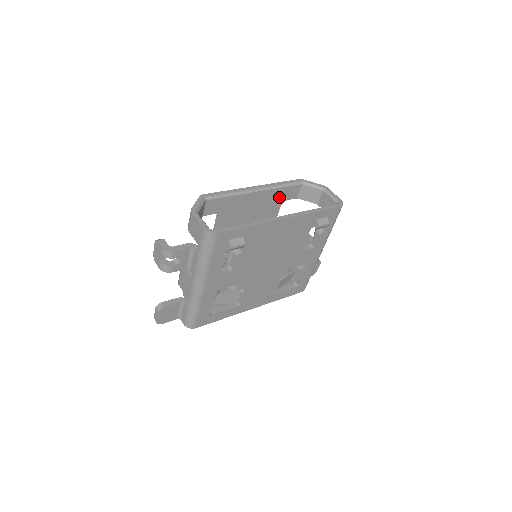
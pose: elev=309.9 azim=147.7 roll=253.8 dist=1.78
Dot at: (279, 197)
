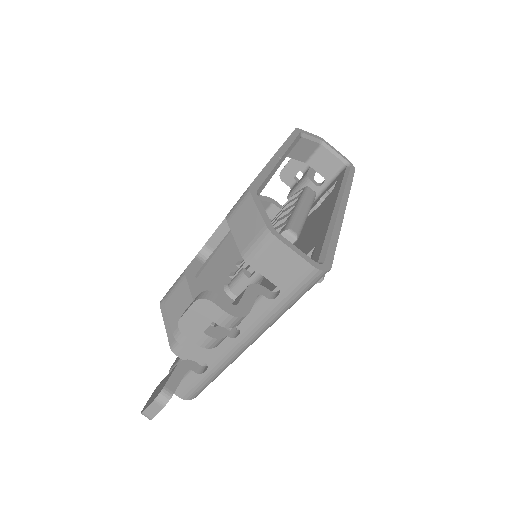
Dot at: occluded
